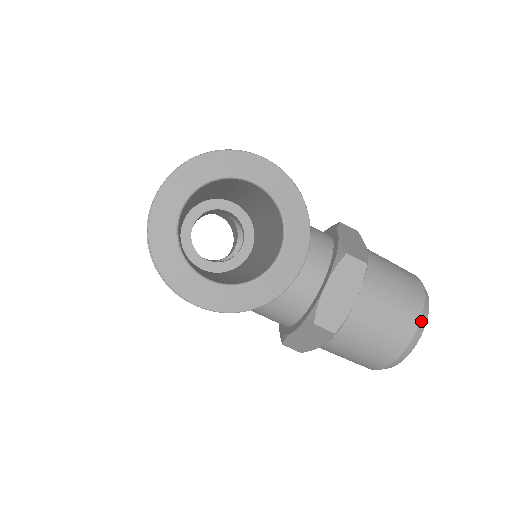
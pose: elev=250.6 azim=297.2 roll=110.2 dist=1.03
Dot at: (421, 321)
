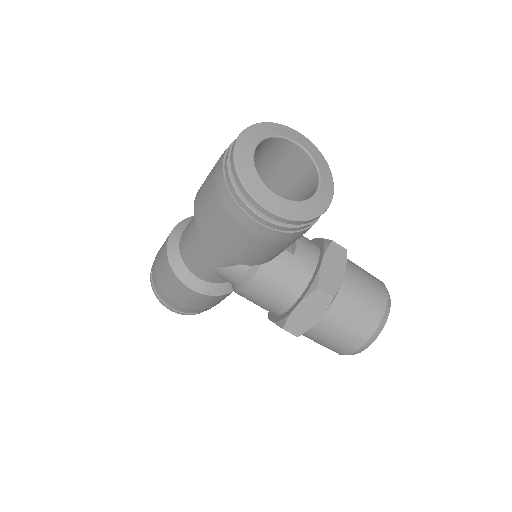
Dot at: (388, 298)
